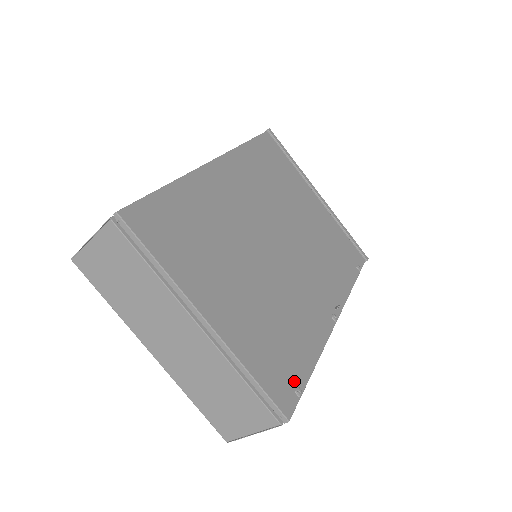
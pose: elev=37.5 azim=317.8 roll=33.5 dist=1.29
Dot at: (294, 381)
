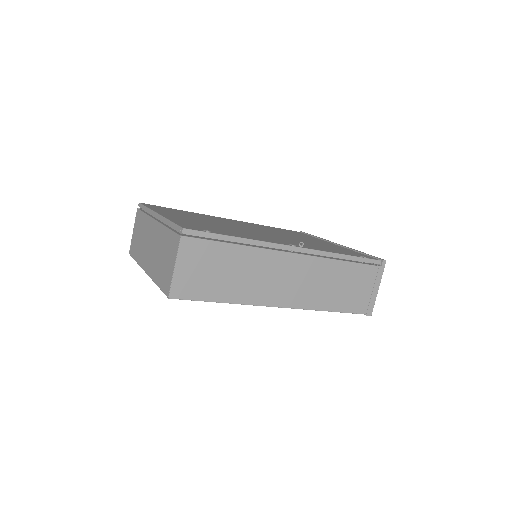
Dot at: occluded
